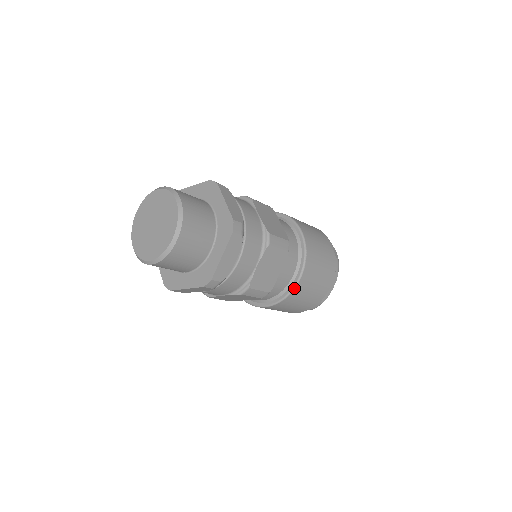
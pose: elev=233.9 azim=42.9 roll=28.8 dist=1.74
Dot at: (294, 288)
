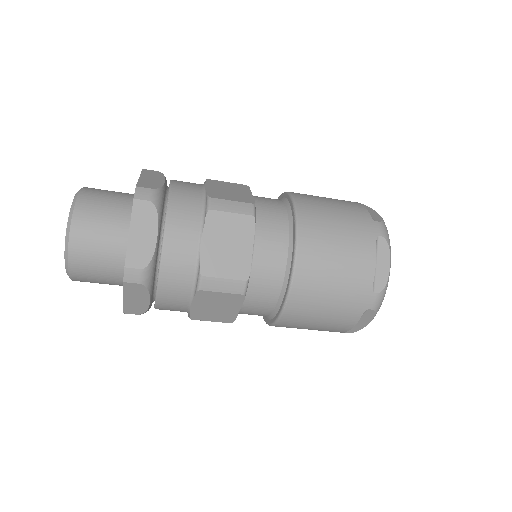
Dot at: (274, 323)
